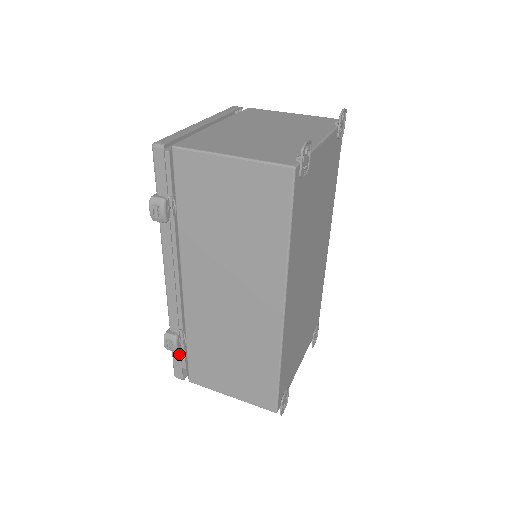
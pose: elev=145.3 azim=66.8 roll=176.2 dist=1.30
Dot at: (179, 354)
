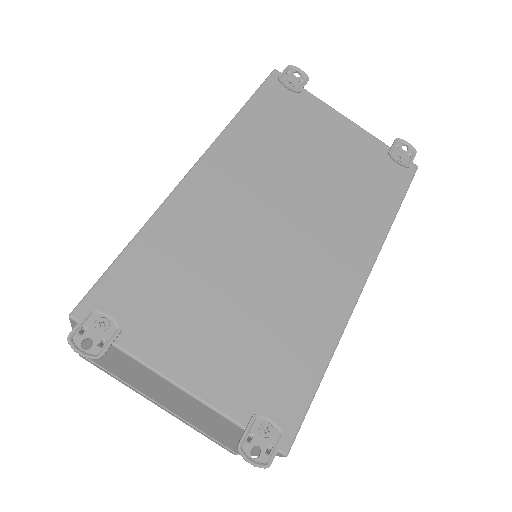
Dot at: occluded
